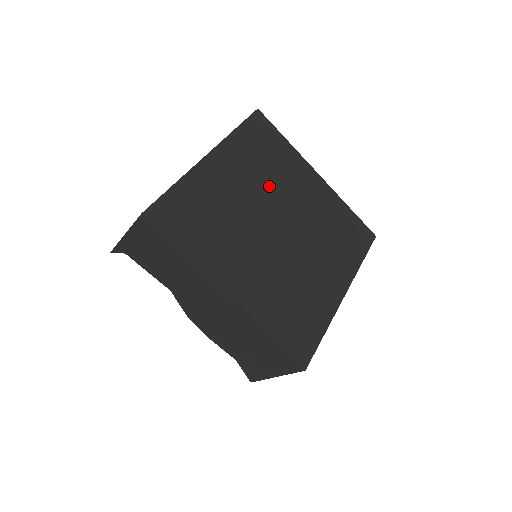
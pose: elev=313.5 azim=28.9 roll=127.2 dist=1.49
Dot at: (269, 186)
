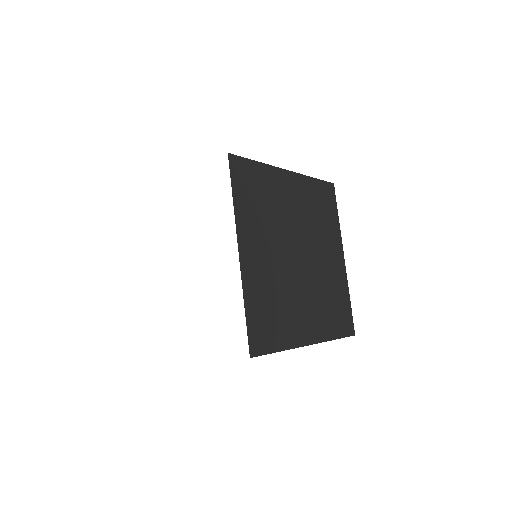
Dot at: (277, 228)
